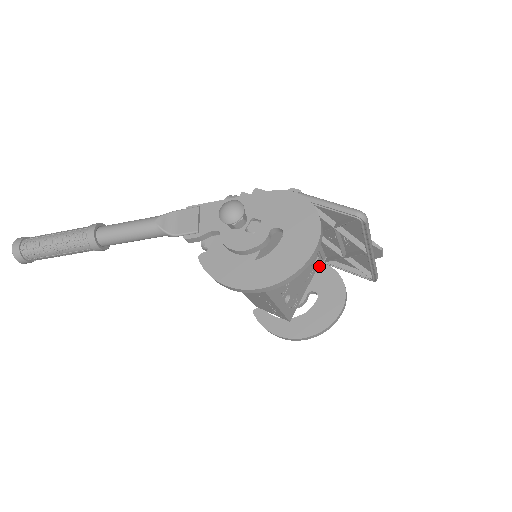
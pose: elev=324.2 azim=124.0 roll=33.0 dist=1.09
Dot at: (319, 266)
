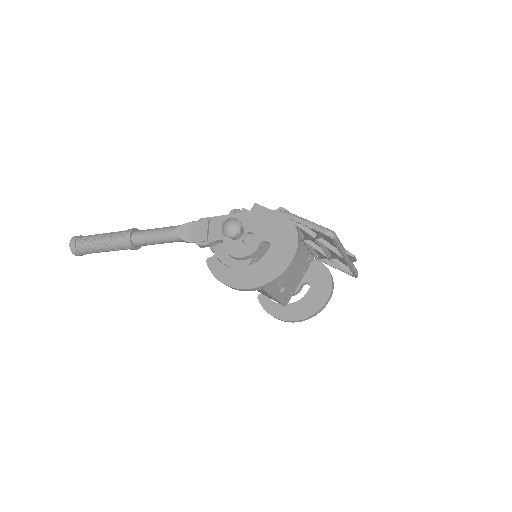
Dot at: (313, 262)
